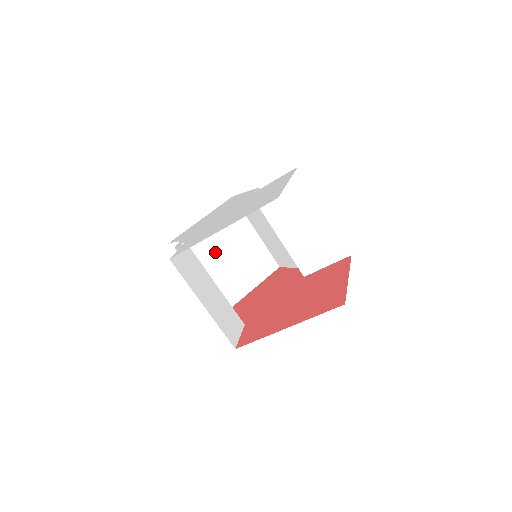
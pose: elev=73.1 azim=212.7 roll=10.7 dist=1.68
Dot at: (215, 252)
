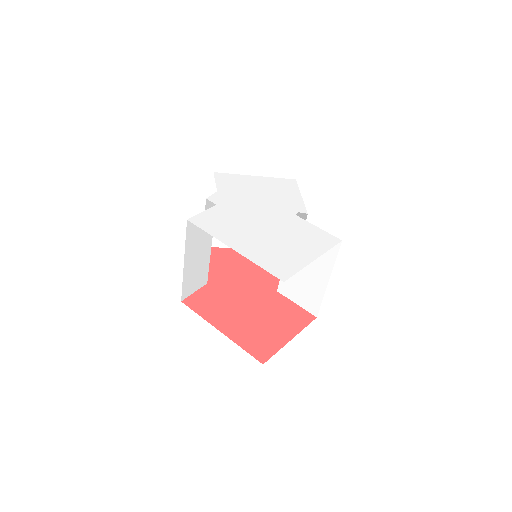
Dot at: occluded
